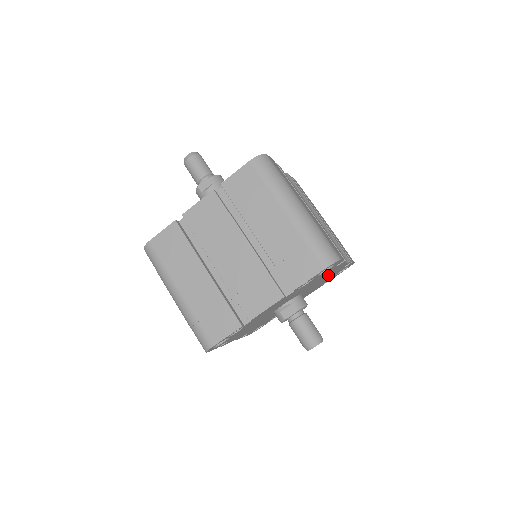
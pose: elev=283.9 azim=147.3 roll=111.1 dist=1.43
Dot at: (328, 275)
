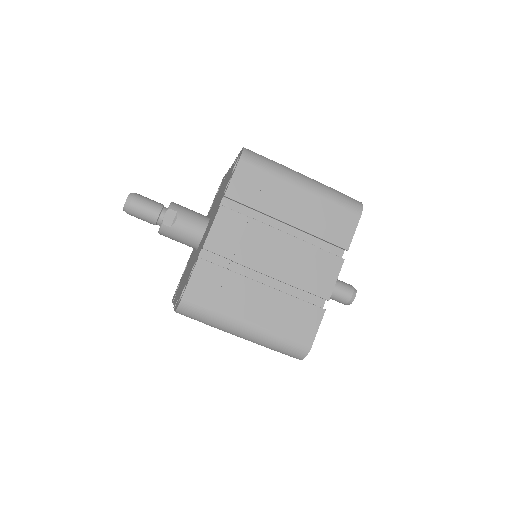
Dot at: occluded
